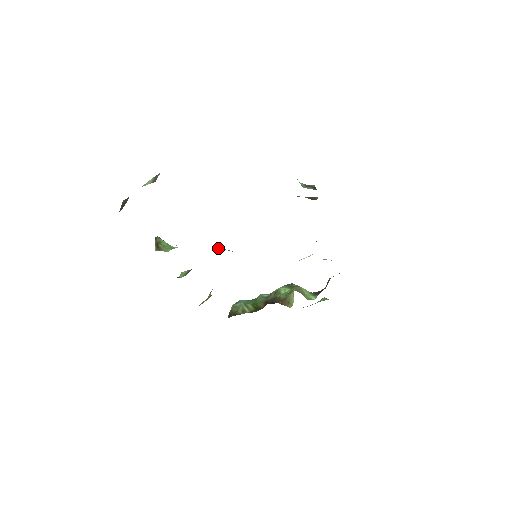
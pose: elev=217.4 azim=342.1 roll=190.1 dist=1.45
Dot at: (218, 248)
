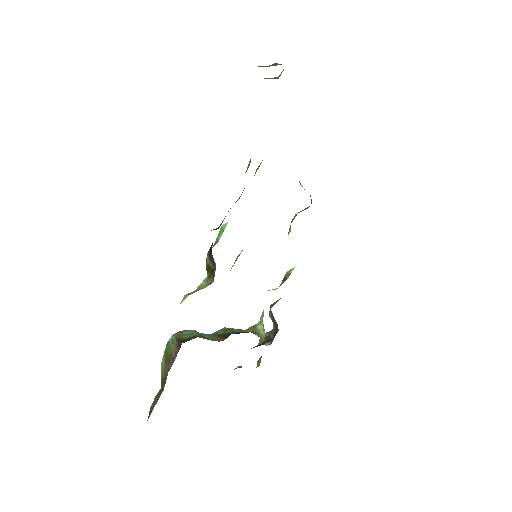
Dot at: occluded
